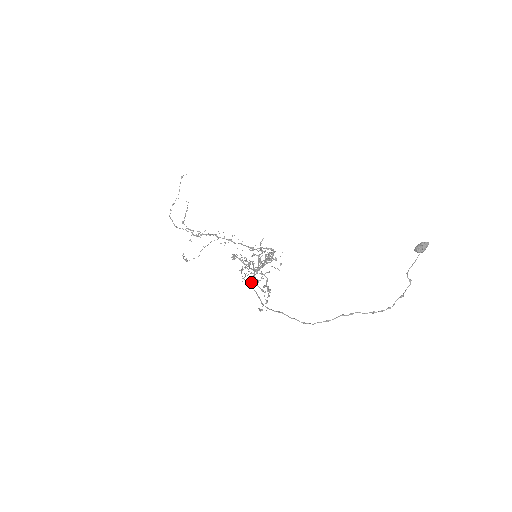
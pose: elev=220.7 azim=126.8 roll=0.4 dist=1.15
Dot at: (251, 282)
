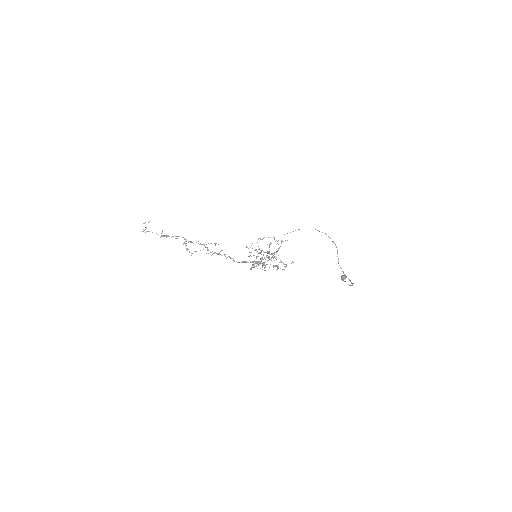
Dot at: occluded
